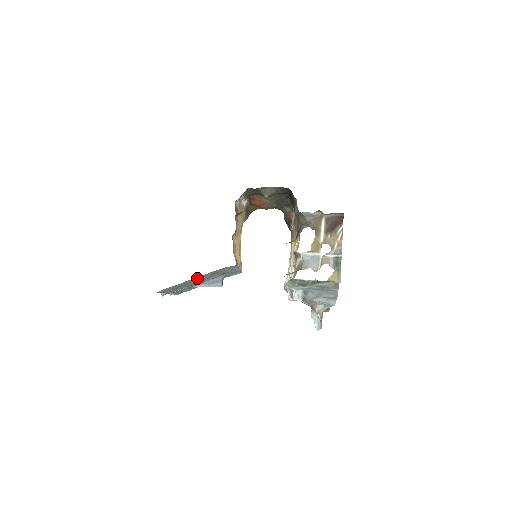
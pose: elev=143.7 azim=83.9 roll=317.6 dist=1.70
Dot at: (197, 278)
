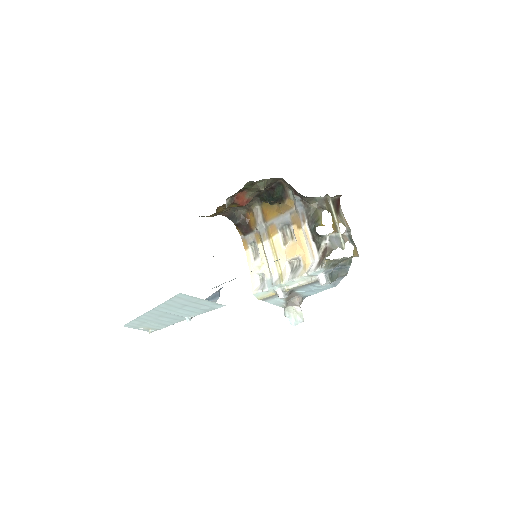
Dot at: occluded
